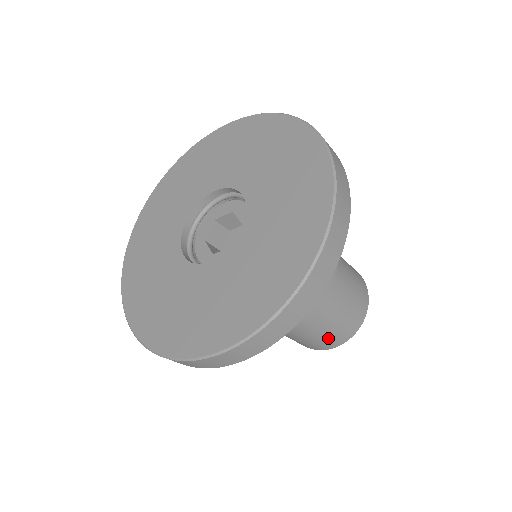
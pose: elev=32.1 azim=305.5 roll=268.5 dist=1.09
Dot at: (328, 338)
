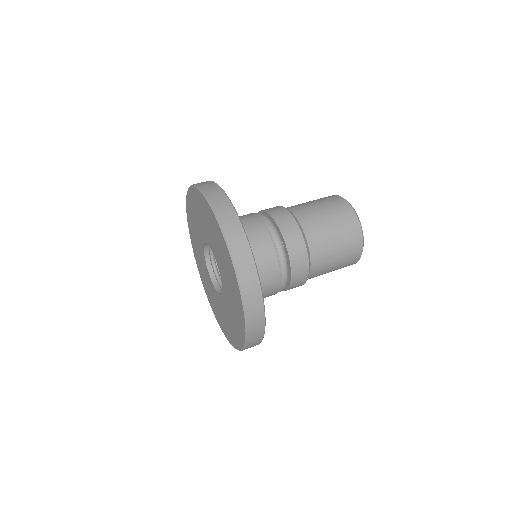
Dot at: (343, 265)
